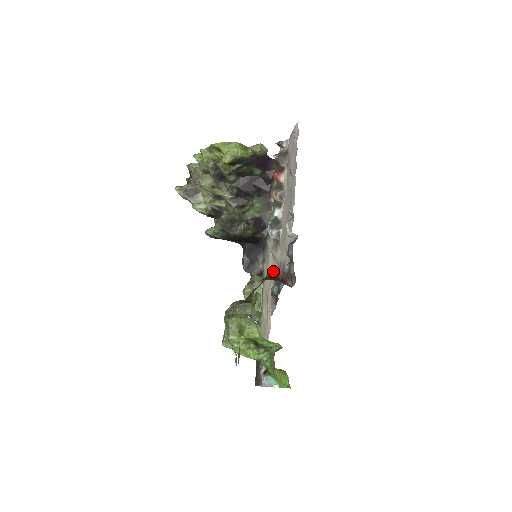
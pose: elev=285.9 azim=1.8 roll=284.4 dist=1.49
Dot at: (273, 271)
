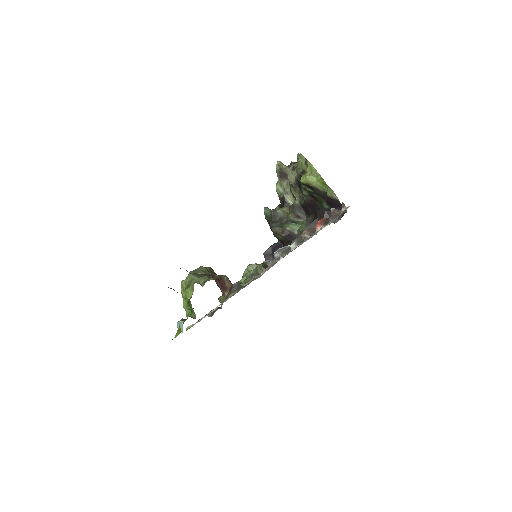
Dot at: (259, 275)
